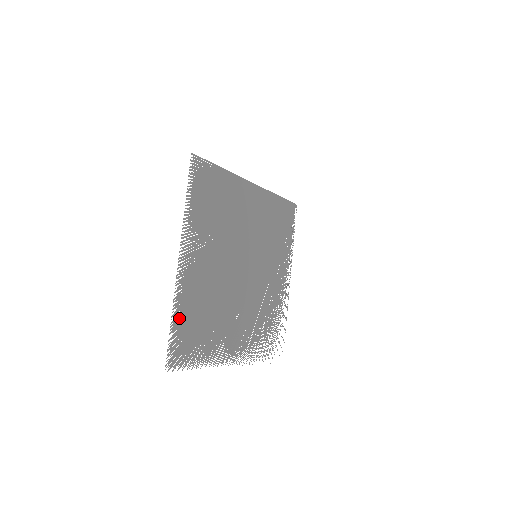
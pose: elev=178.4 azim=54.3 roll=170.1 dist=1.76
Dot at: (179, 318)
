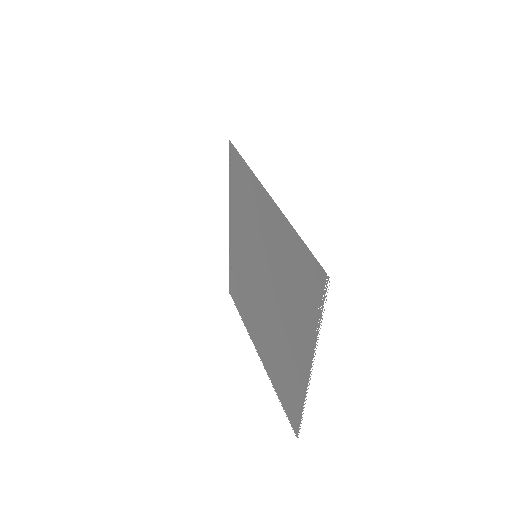
Dot at: (298, 401)
